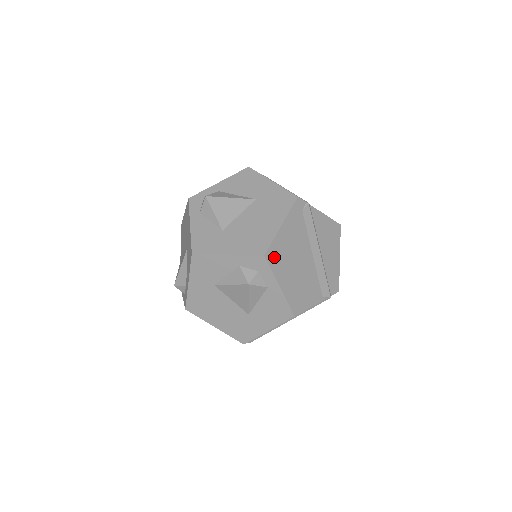
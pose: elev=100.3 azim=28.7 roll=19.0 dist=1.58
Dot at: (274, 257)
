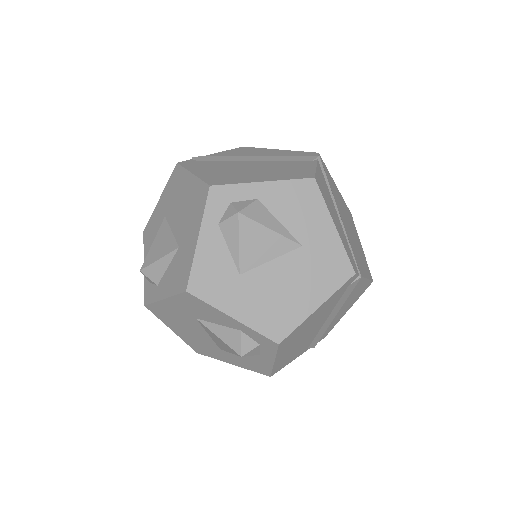
Dot at: (288, 341)
